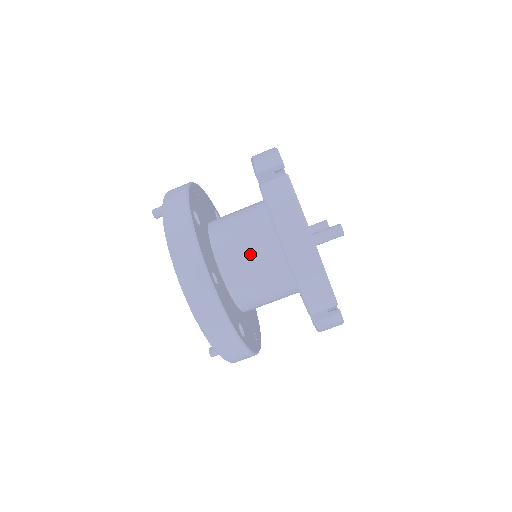
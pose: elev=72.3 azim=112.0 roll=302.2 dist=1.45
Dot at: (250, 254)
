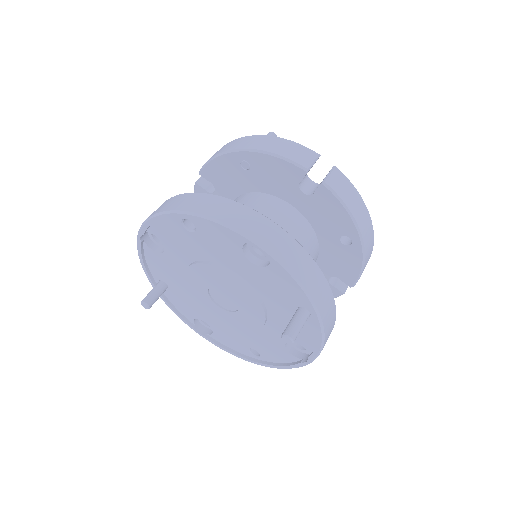
Dot at: occluded
